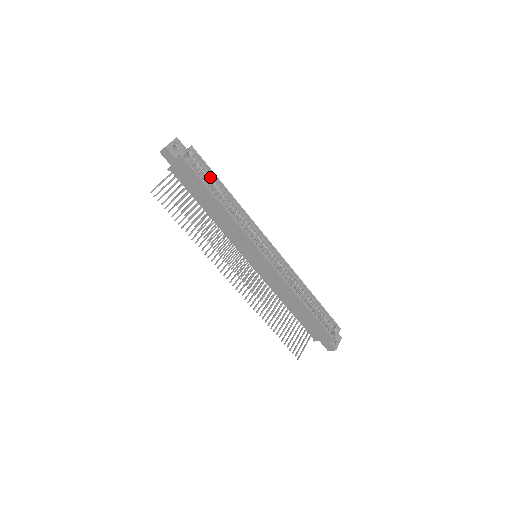
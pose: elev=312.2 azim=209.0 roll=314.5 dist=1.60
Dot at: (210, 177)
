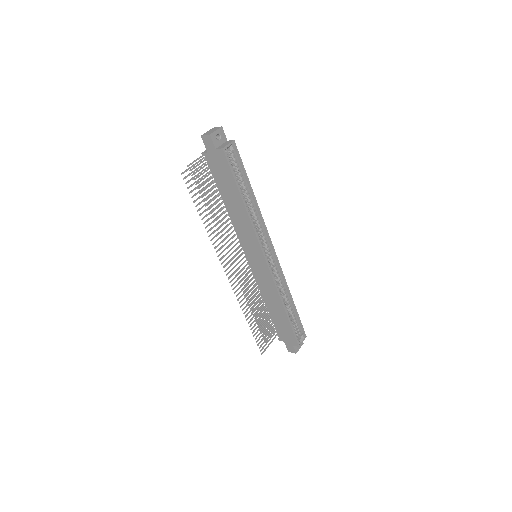
Dot at: (241, 174)
